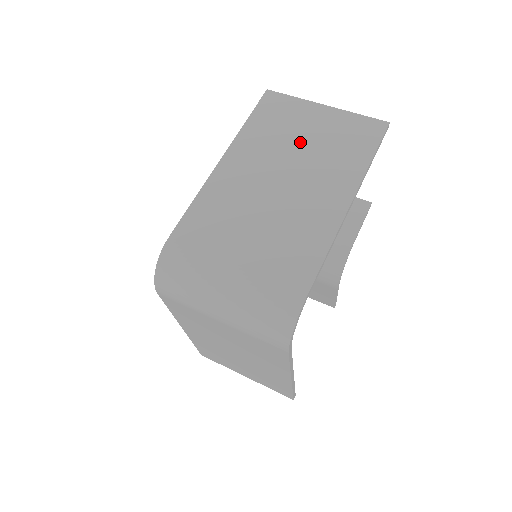
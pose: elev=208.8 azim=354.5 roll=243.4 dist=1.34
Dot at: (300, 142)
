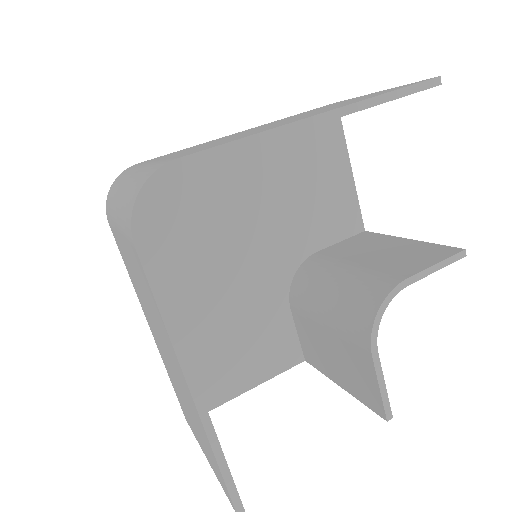
Dot at: occluded
